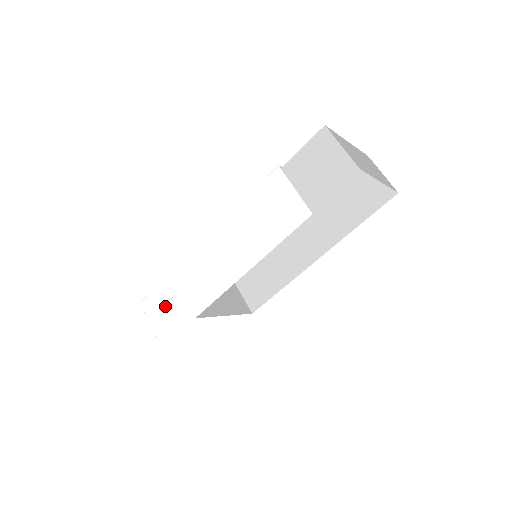
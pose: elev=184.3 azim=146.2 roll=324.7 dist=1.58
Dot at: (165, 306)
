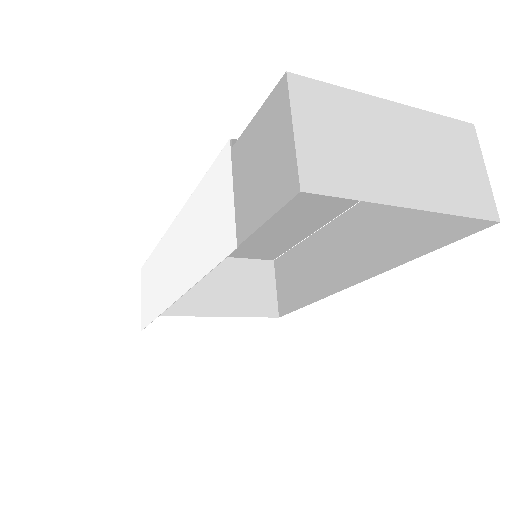
Dot at: (148, 285)
